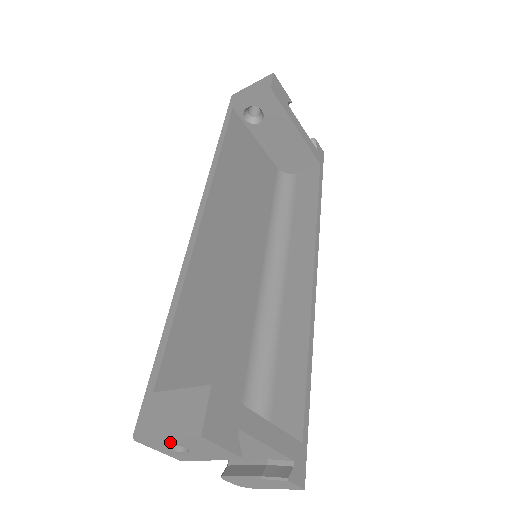
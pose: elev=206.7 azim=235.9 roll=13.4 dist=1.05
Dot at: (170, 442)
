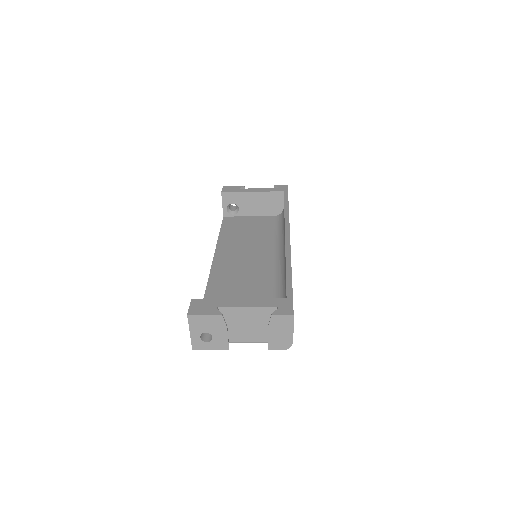
Dot at: (195, 334)
